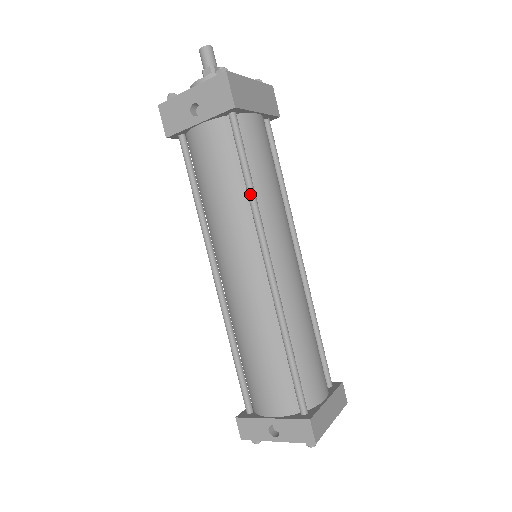
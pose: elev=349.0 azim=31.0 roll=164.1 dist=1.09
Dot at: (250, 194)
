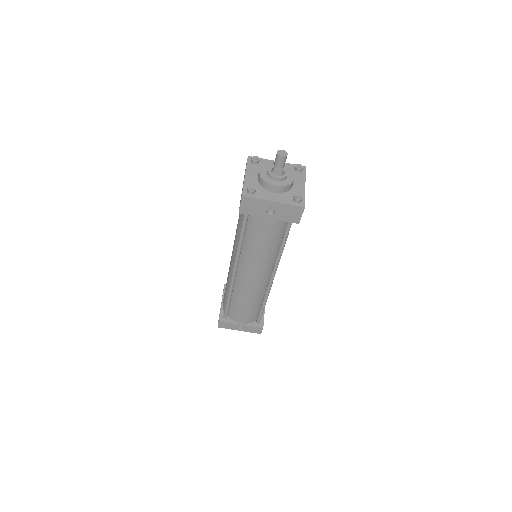
Dot at: (281, 253)
